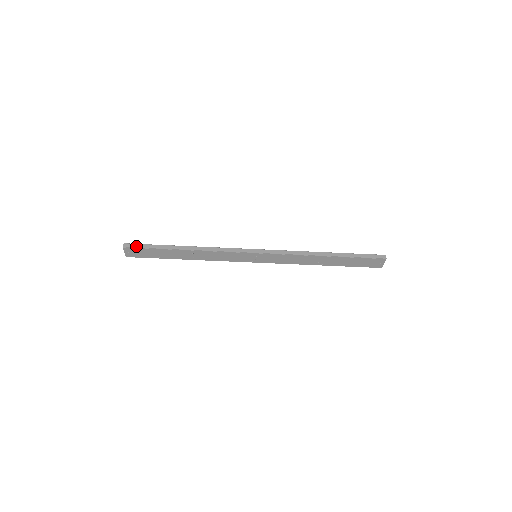
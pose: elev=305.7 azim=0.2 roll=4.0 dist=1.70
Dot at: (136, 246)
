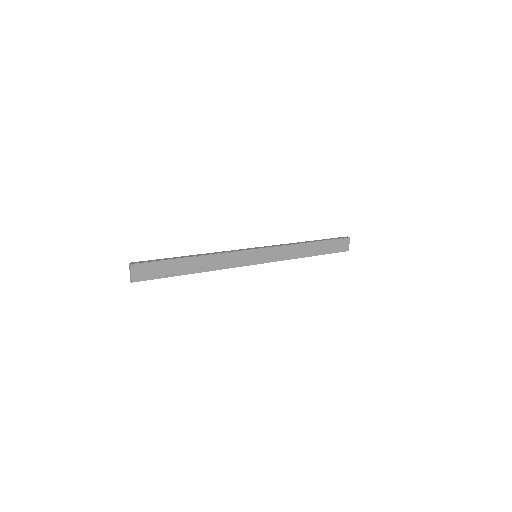
Dot at: (144, 262)
